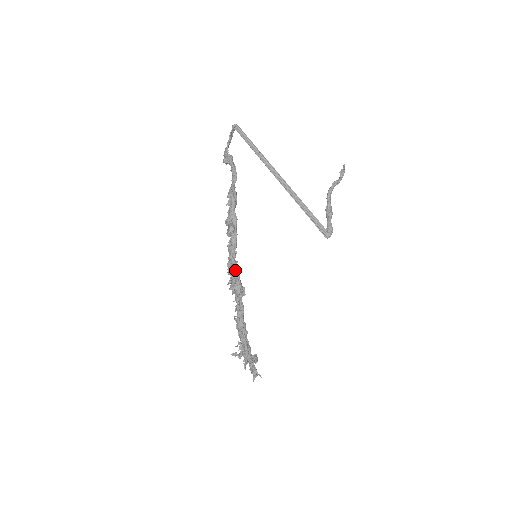
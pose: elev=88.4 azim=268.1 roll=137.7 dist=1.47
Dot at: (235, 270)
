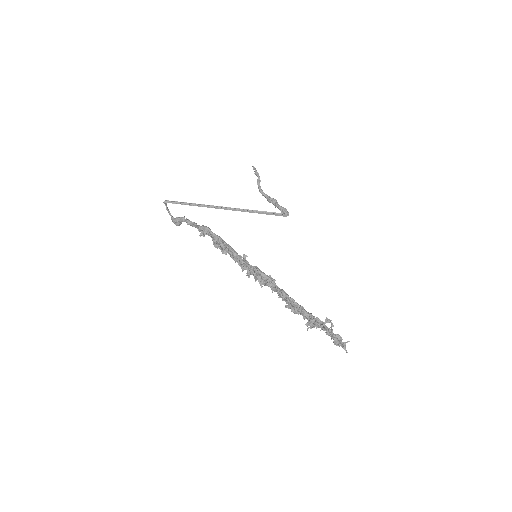
Dot at: (251, 266)
